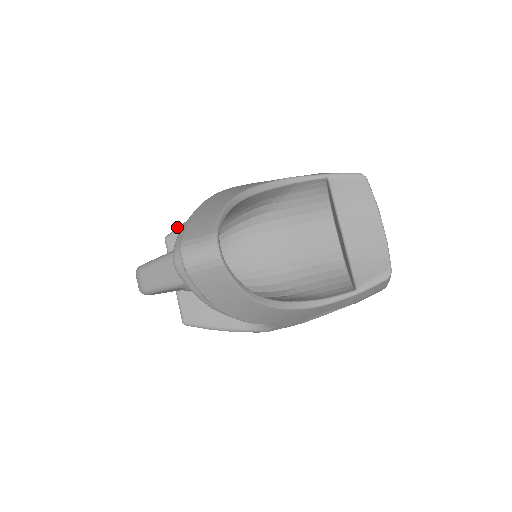
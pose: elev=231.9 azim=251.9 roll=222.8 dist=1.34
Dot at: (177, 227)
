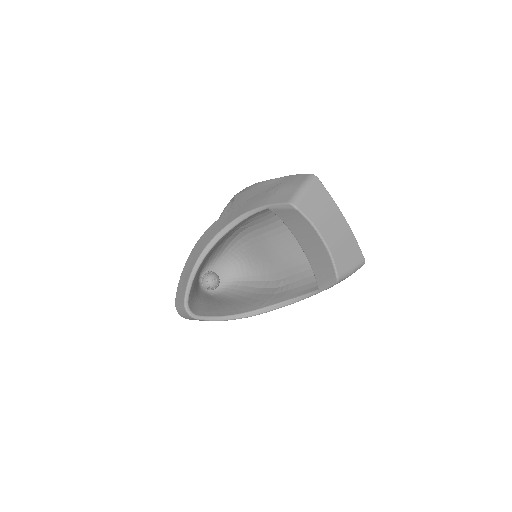
Dot at: (219, 217)
